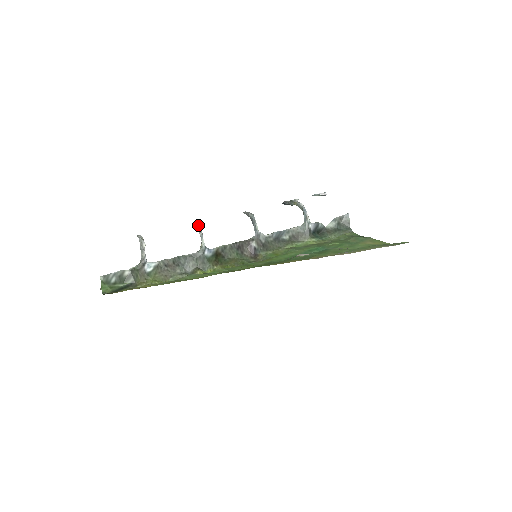
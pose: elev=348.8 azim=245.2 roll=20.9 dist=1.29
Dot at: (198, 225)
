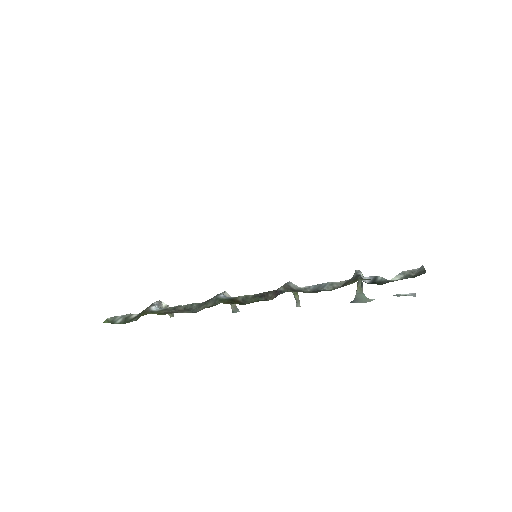
Dot at: occluded
